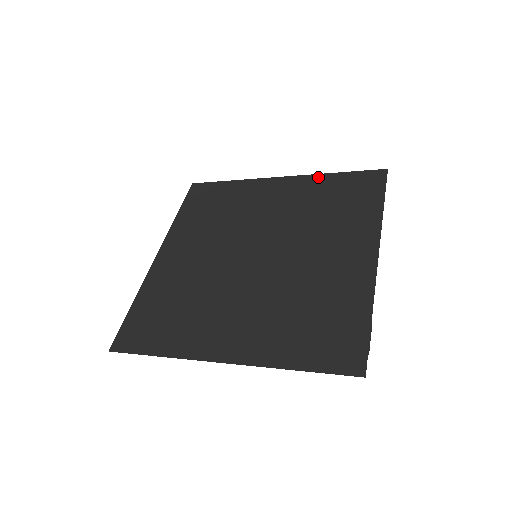
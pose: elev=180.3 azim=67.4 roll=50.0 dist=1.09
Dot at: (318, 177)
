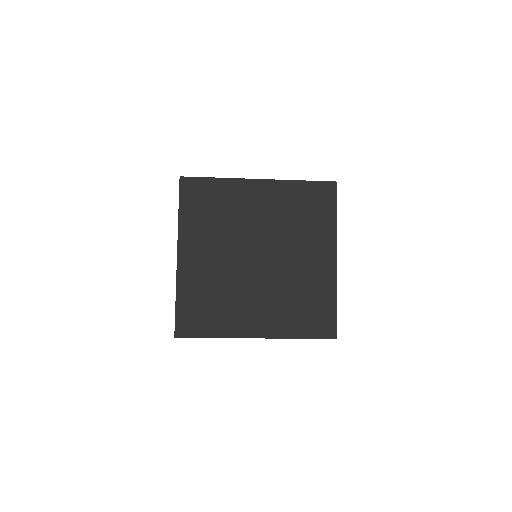
Dot at: (288, 184)
